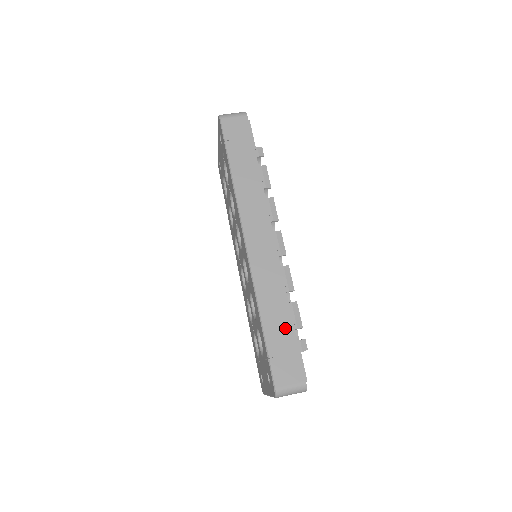
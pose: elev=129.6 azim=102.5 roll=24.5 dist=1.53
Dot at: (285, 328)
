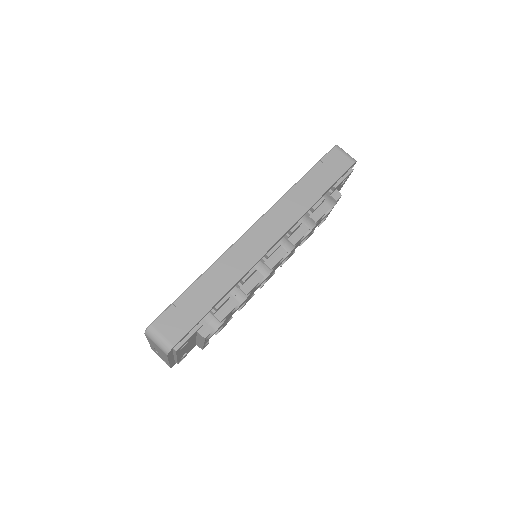
Dot at: (207, 300)
